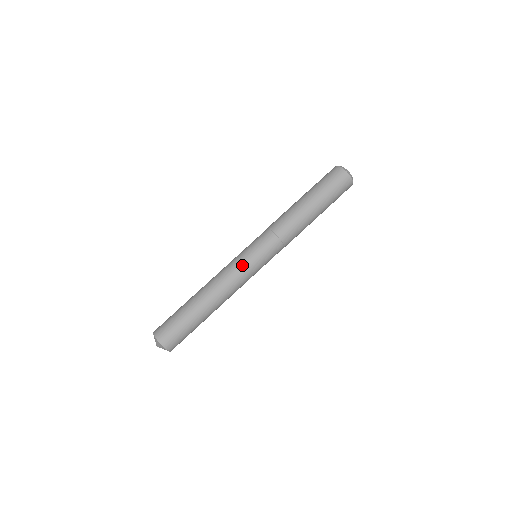
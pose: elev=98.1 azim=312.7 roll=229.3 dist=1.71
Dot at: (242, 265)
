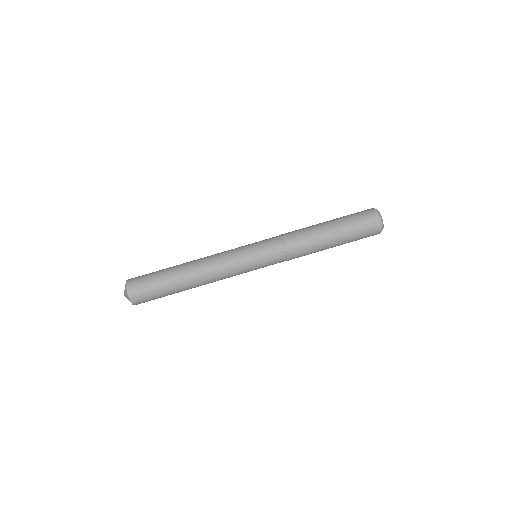
Dot at: (237, 253)
